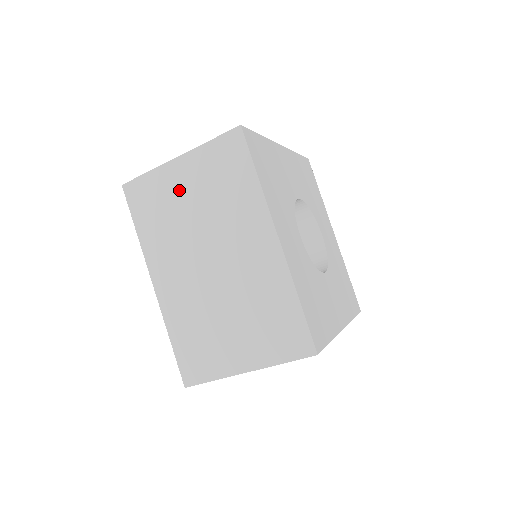
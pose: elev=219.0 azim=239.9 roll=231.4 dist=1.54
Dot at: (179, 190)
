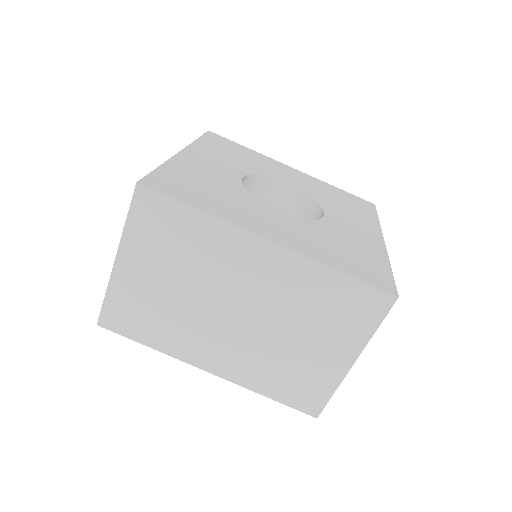
Dot at: (146, 284)
